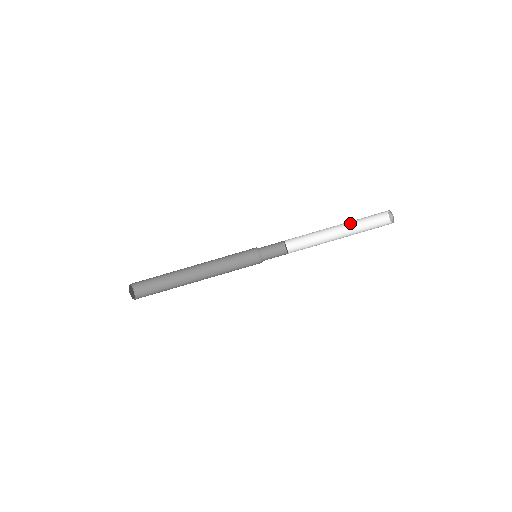
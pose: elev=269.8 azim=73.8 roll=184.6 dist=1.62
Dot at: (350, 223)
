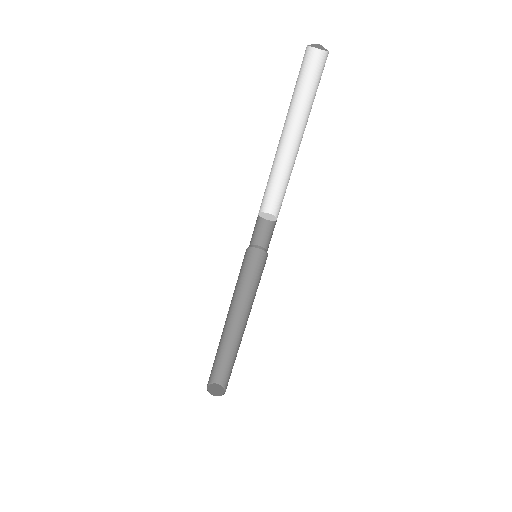
Dot at: (295, 114)
